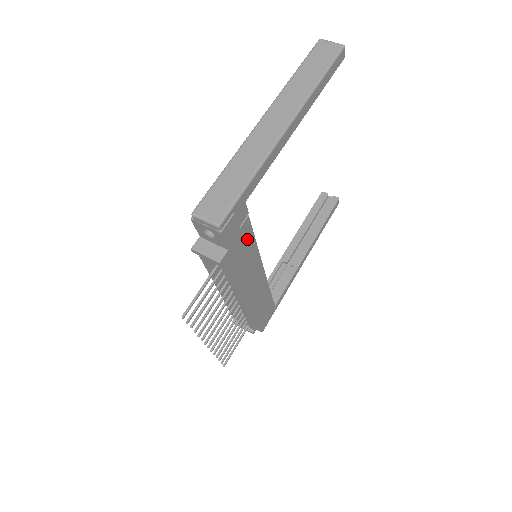
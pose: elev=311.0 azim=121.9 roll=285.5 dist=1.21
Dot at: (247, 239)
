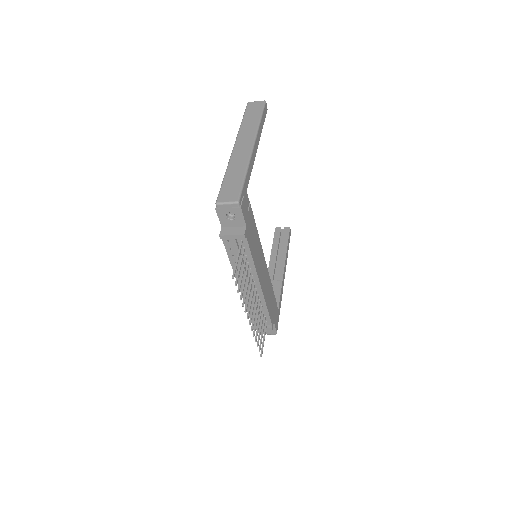
Dot at: (253, 225)
